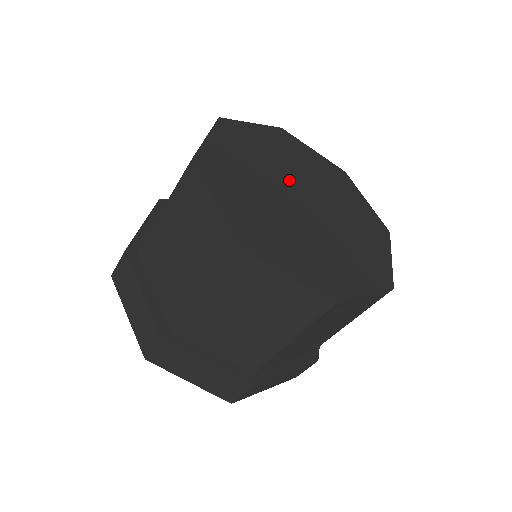
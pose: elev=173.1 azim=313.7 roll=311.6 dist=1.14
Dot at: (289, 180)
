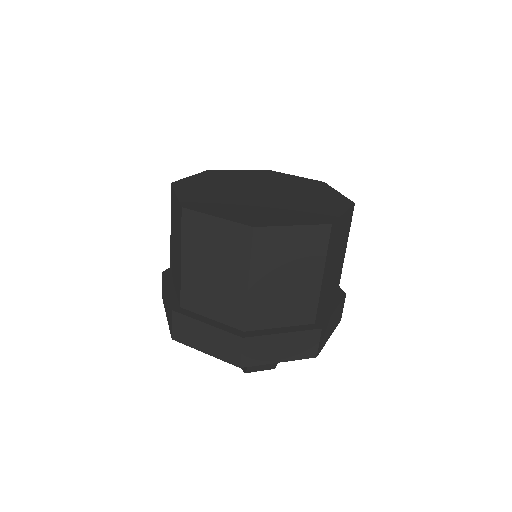
Dot at: (254, 187)
